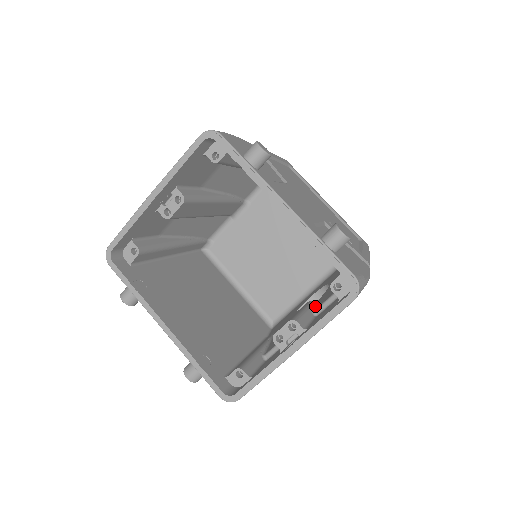
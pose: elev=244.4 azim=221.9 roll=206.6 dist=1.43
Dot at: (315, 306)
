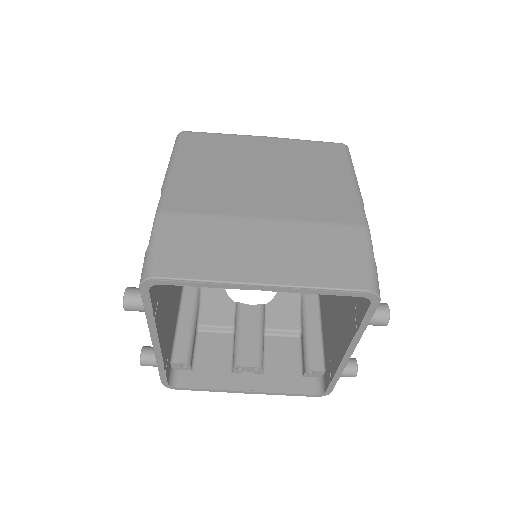
Dot at: (266, 318)
